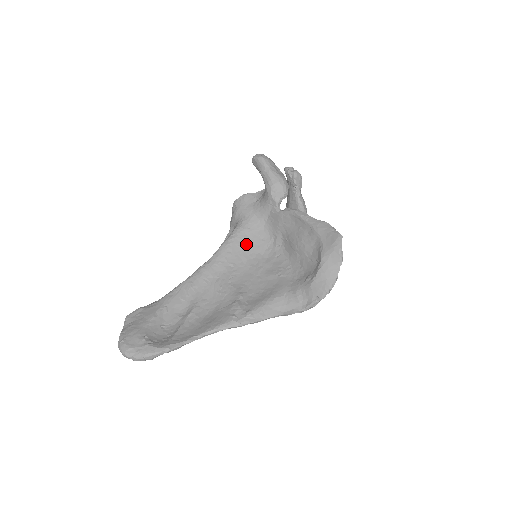
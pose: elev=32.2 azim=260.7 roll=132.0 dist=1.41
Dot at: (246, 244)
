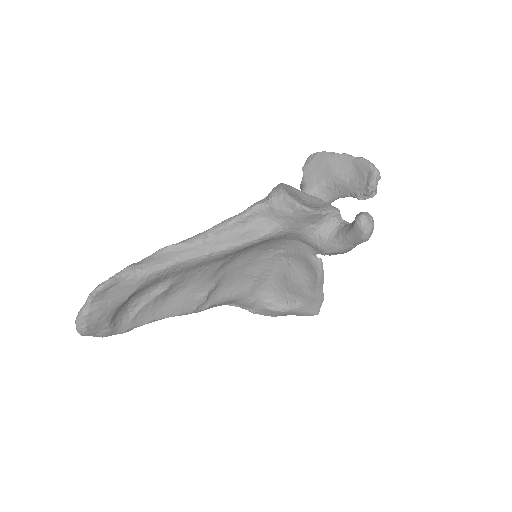
Dot at: (260, 244)
